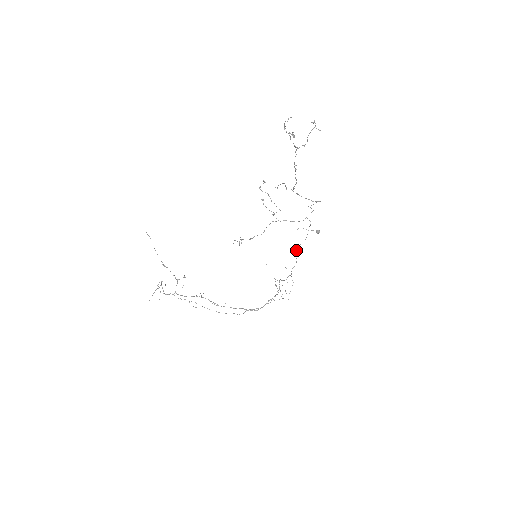
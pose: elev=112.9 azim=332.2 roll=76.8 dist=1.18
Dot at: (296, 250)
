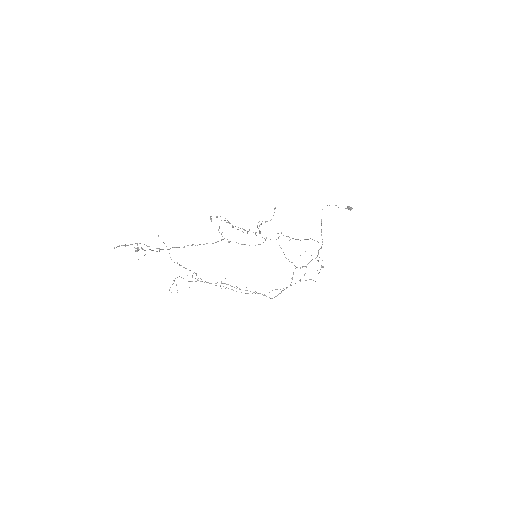
Dot at: (312, 239)
